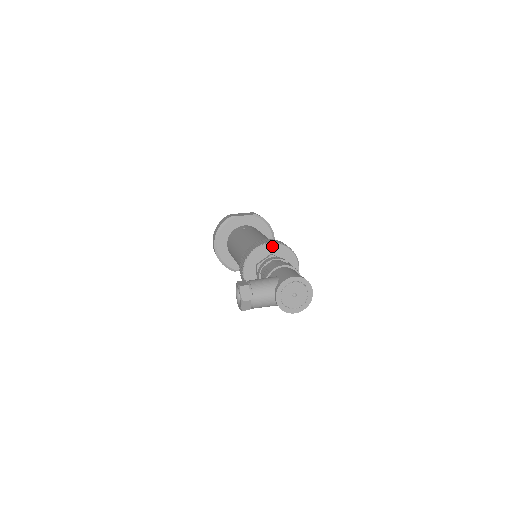
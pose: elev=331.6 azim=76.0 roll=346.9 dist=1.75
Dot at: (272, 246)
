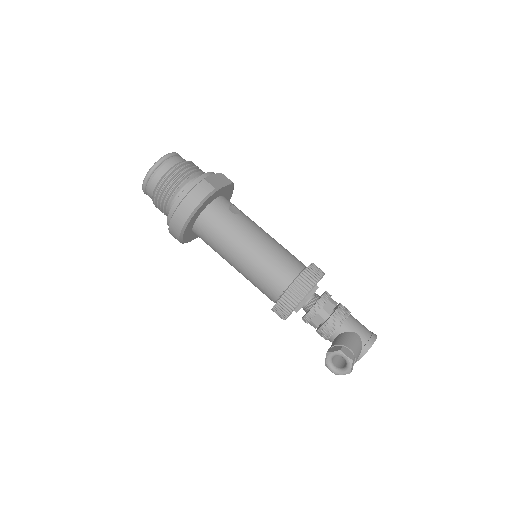
Dot at: occluded
